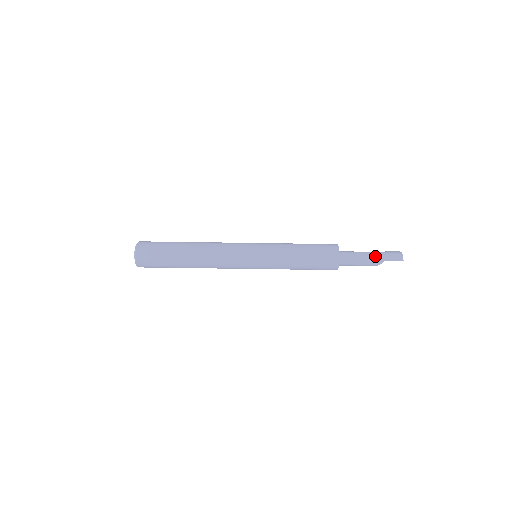
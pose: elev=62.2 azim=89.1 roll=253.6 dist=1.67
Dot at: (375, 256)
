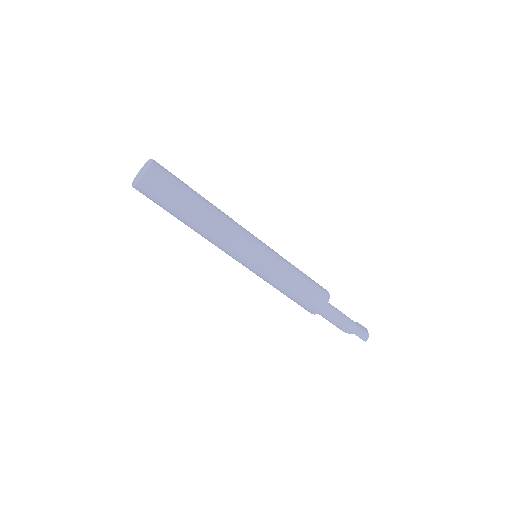
Dot at: (350, 325)
